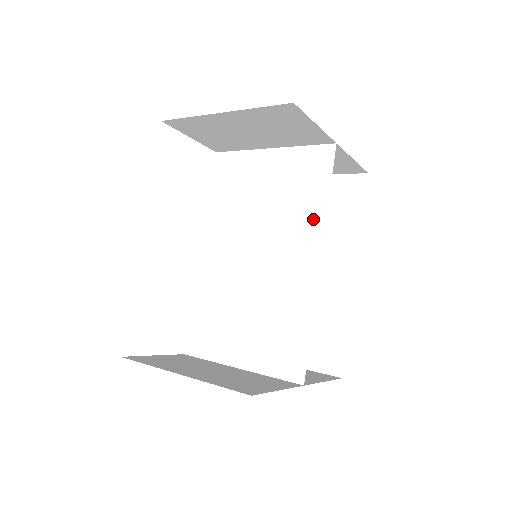
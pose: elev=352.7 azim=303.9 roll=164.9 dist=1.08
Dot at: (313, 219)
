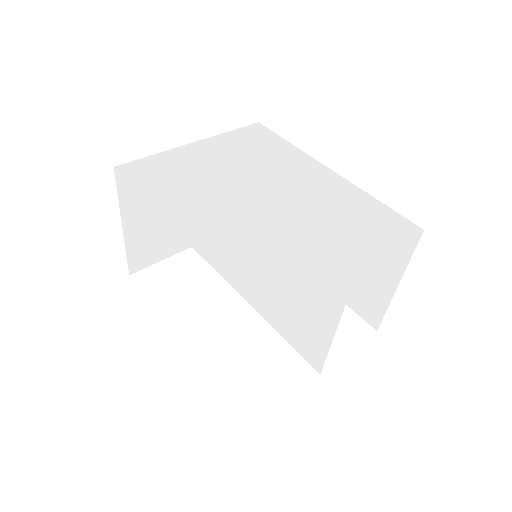
Dot at: (234, 189)
